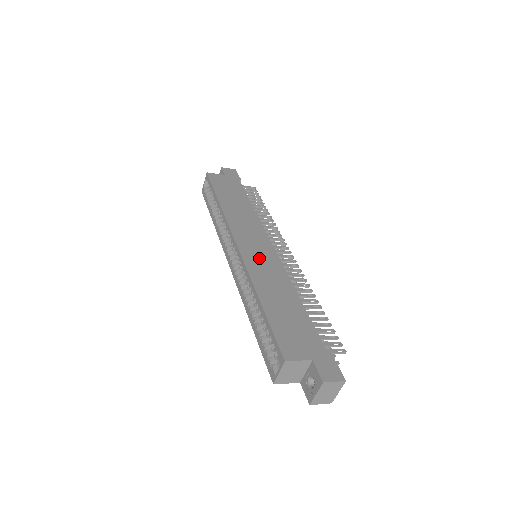
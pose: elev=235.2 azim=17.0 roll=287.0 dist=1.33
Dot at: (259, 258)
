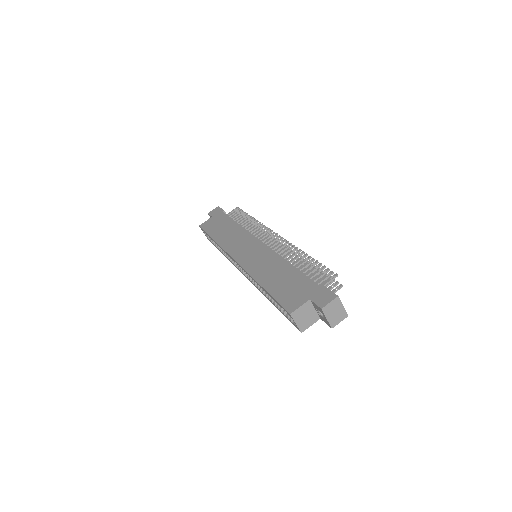
Dot at: (253, 257)
